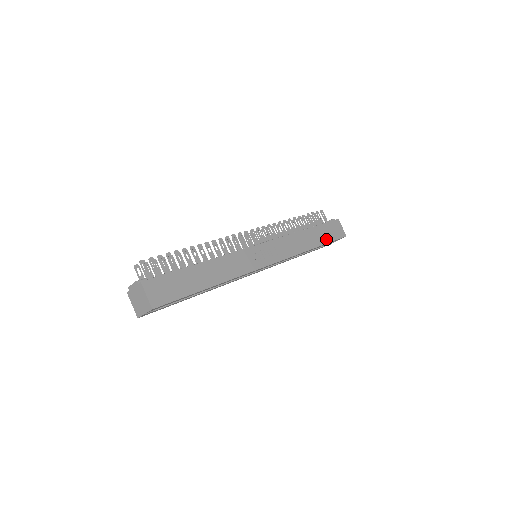
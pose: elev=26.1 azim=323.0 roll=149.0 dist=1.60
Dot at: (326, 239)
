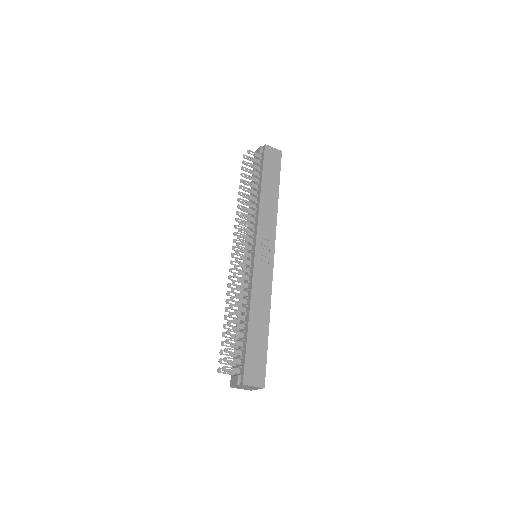
Dot at: (276, 177)
